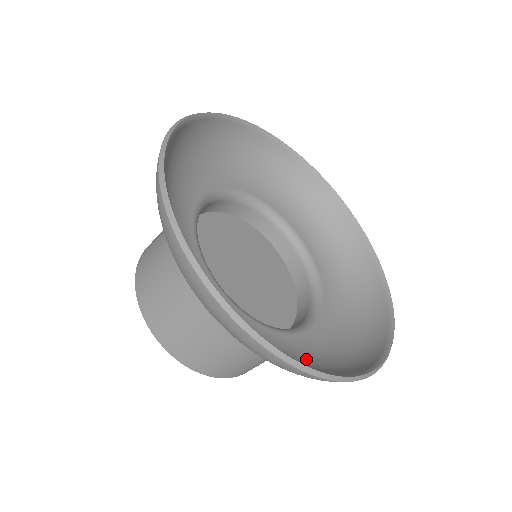
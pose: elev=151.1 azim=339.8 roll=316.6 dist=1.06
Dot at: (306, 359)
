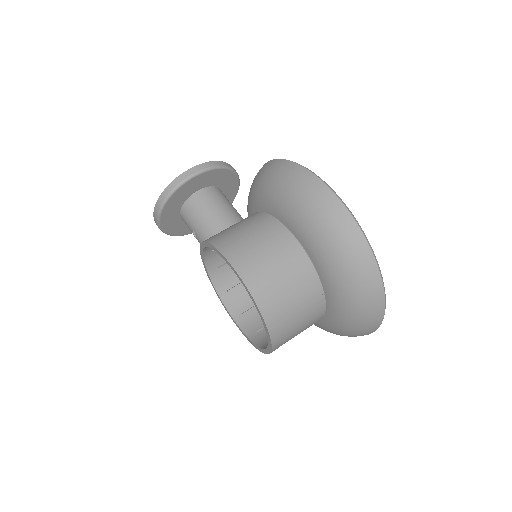
Dot at: occluded
